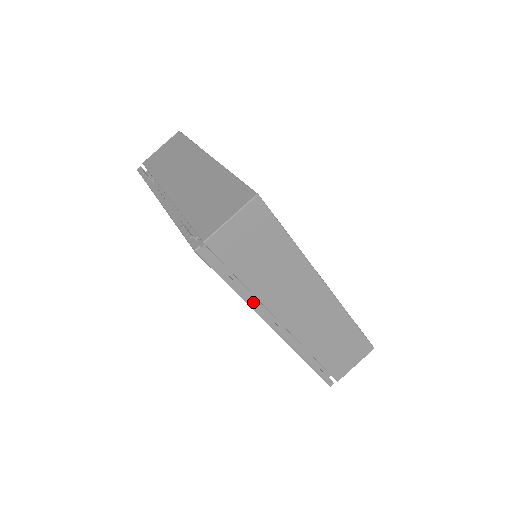
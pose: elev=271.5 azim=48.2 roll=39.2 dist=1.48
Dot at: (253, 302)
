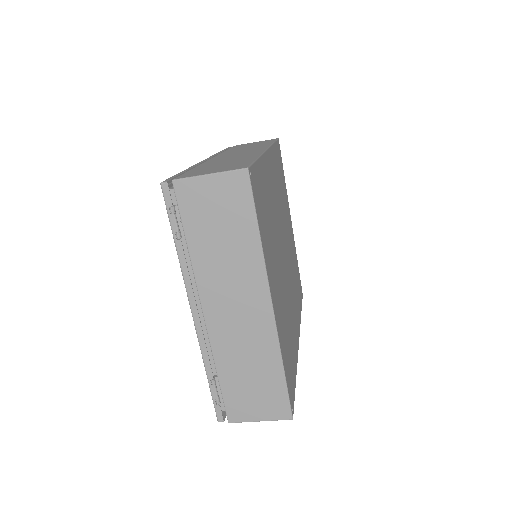
Dot at: occluded
